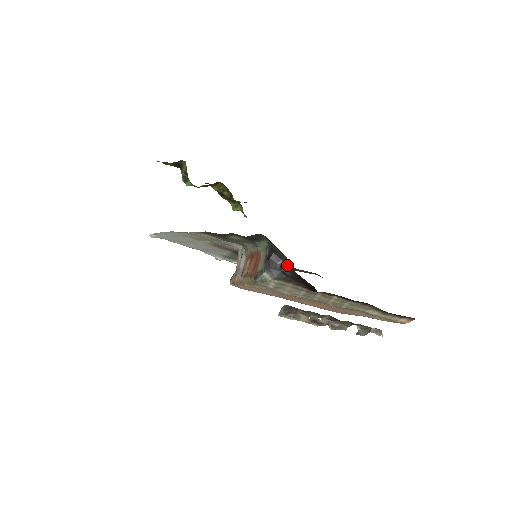
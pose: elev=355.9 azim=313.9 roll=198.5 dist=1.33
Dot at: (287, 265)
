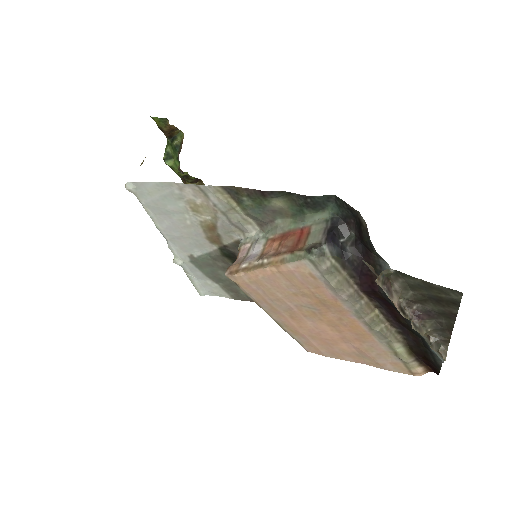
Dot at: (354, 244)
